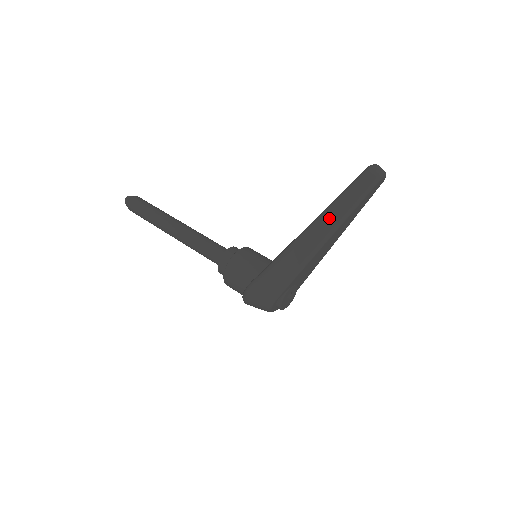
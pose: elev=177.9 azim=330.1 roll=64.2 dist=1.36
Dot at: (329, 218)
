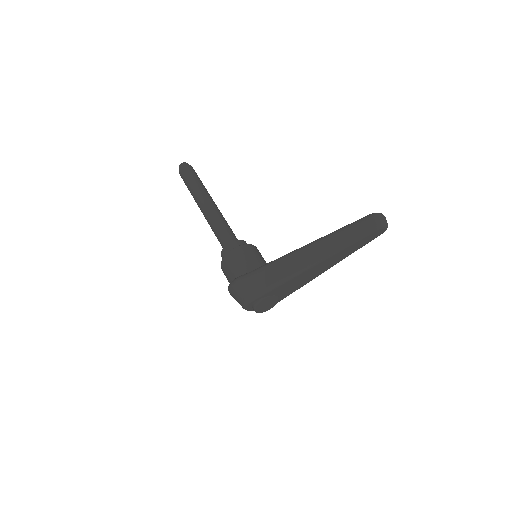
Dot at: (320, 247)
